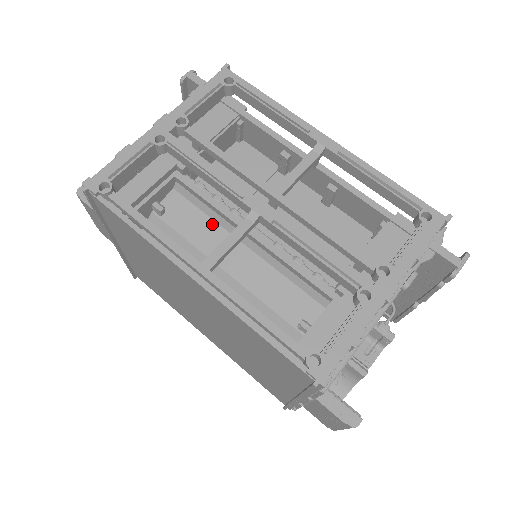
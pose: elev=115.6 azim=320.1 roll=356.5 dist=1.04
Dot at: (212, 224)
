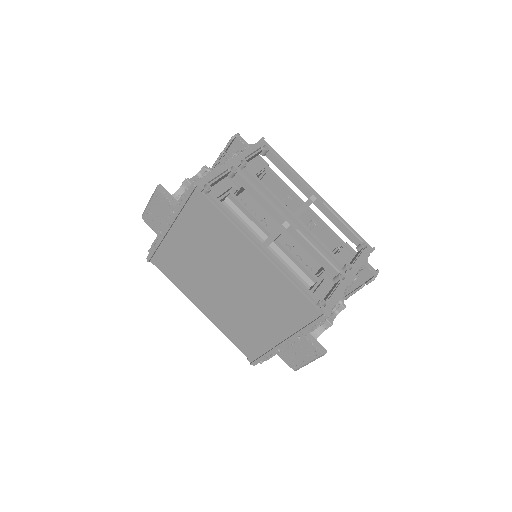
Dot at: (247, 227)
